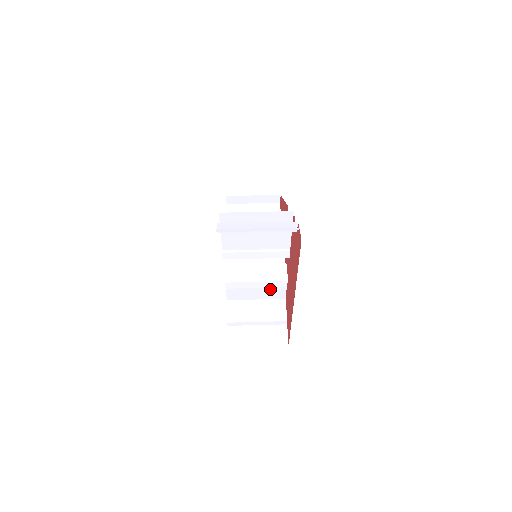
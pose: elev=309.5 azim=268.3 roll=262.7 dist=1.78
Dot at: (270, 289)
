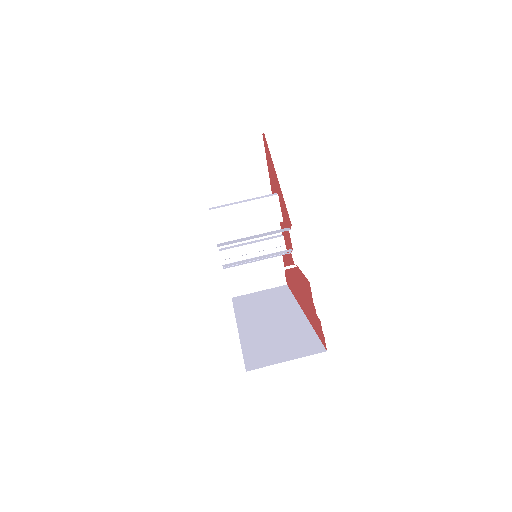
Dot at: occluded
